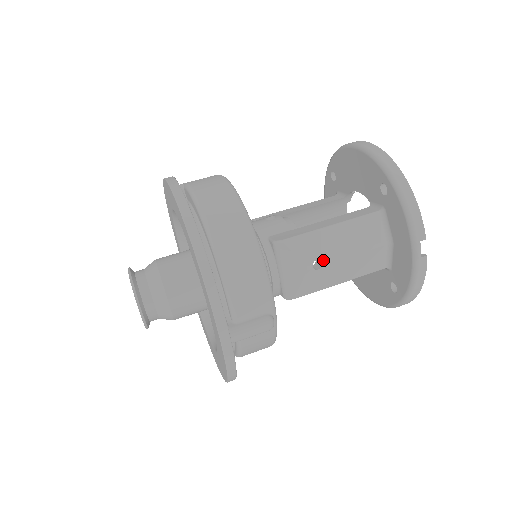
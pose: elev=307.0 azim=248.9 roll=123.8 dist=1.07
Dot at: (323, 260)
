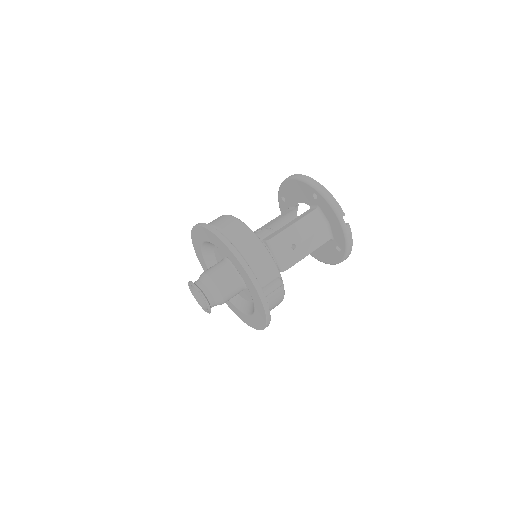
Dot at: (296, 243)
